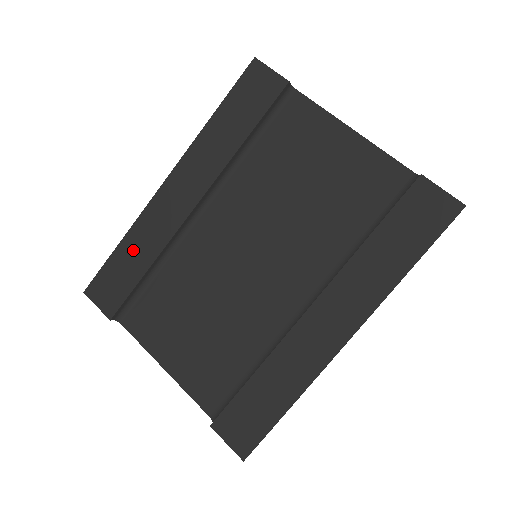
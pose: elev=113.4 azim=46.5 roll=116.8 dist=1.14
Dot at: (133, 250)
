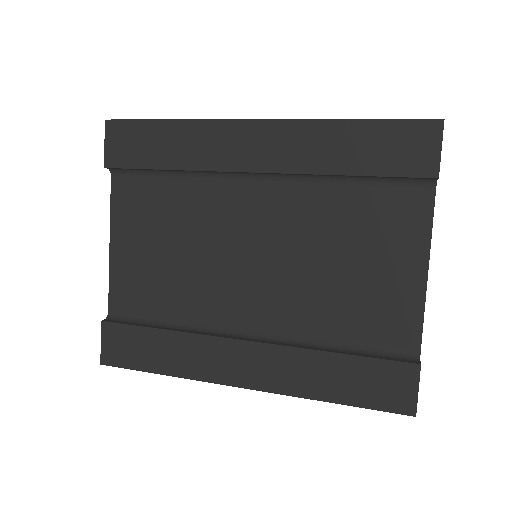
Dot at: (175, 140)
